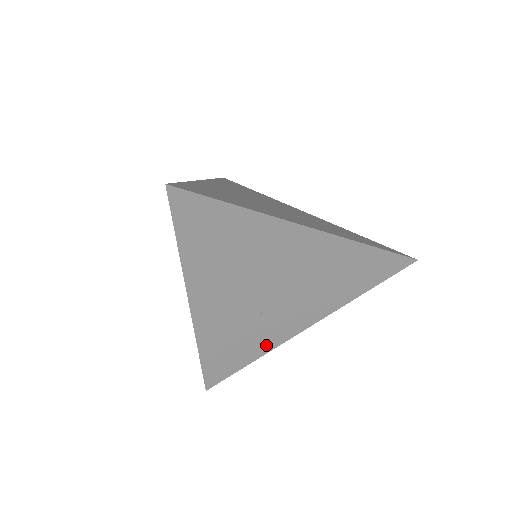
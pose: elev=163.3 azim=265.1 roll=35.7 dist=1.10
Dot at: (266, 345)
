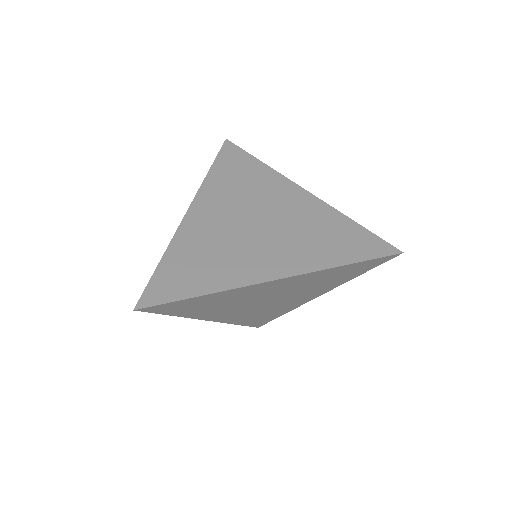
Dot at: (288, 309)
